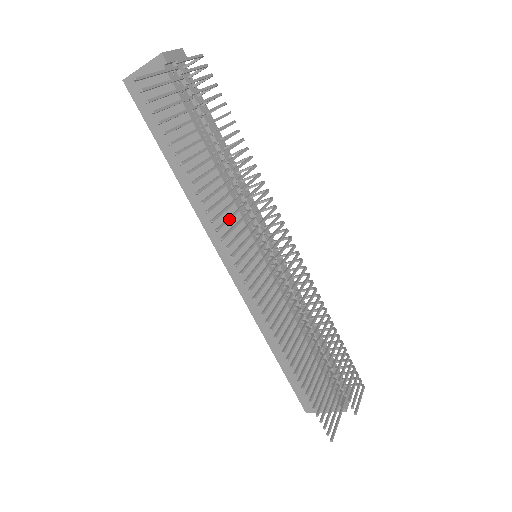
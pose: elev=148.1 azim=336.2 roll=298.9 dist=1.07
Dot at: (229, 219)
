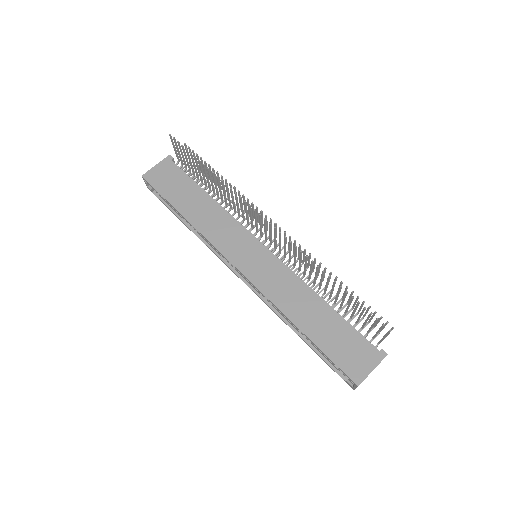
Dot at: (237, 201)
